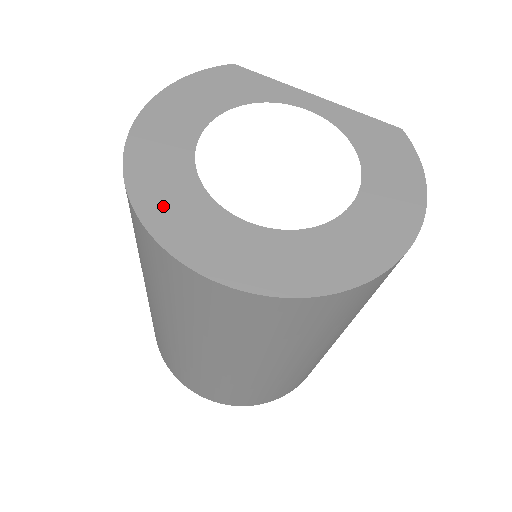
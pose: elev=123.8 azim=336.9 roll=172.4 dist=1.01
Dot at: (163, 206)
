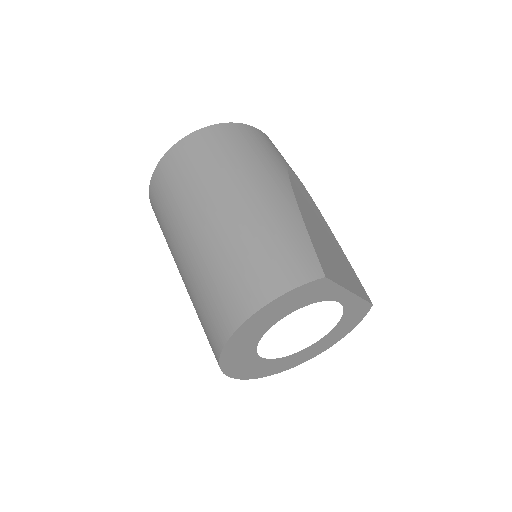
Dot at: (233, 361)
